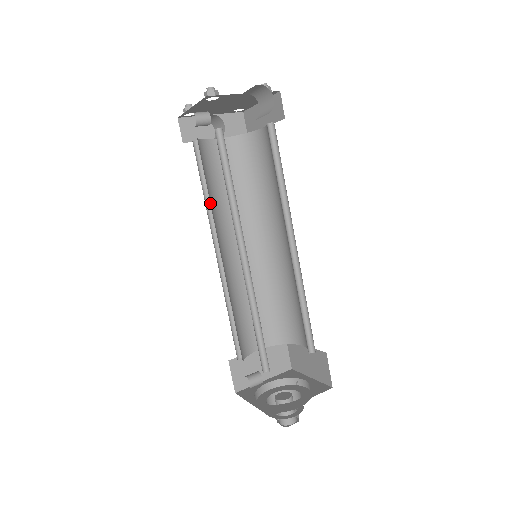
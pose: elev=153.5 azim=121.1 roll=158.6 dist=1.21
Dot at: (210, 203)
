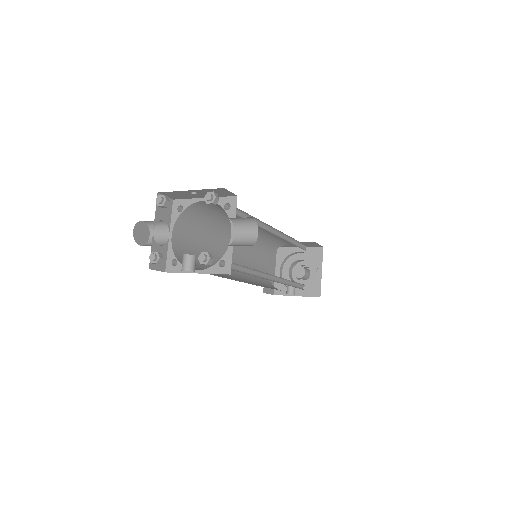
Dot at: (217, 274)
